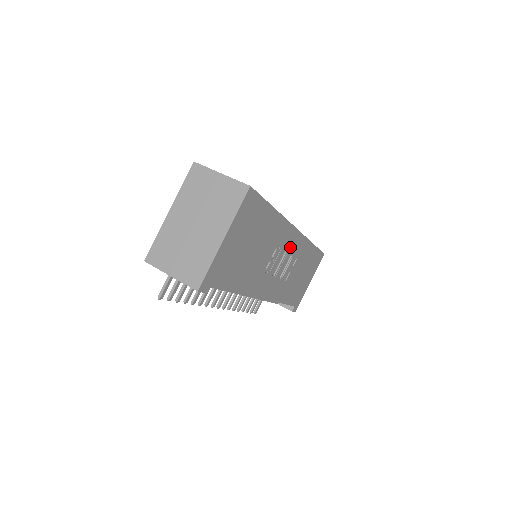
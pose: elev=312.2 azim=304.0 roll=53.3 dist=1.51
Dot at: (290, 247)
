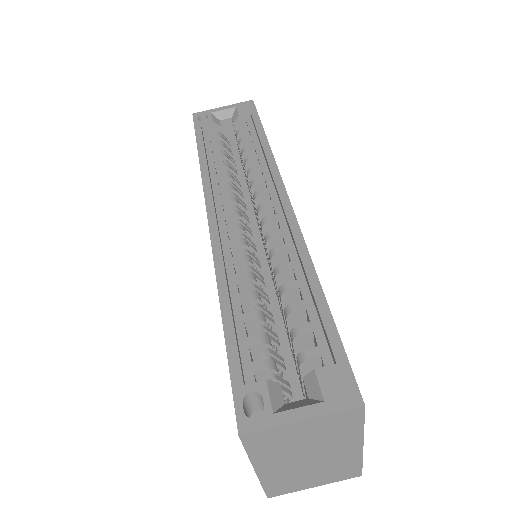
Dot at: occluded
